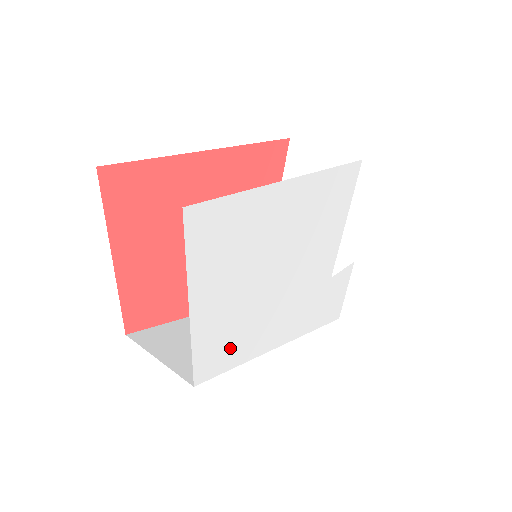
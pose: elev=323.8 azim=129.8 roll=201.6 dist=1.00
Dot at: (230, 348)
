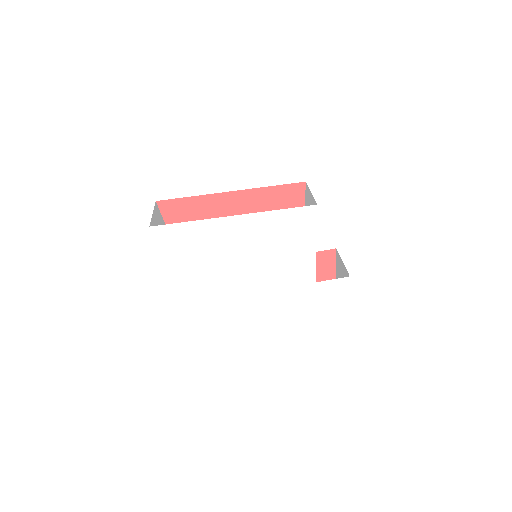
Dot at: (211, 301)
